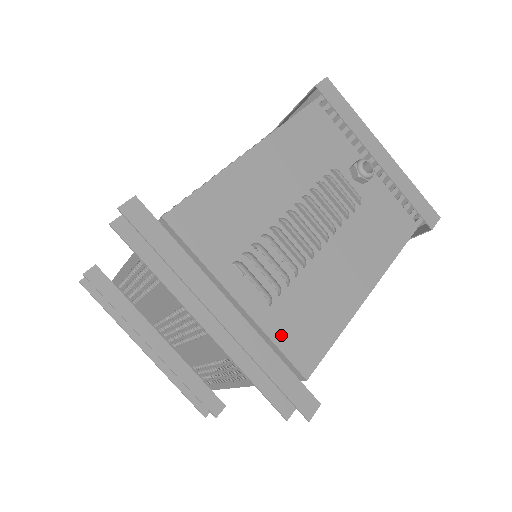
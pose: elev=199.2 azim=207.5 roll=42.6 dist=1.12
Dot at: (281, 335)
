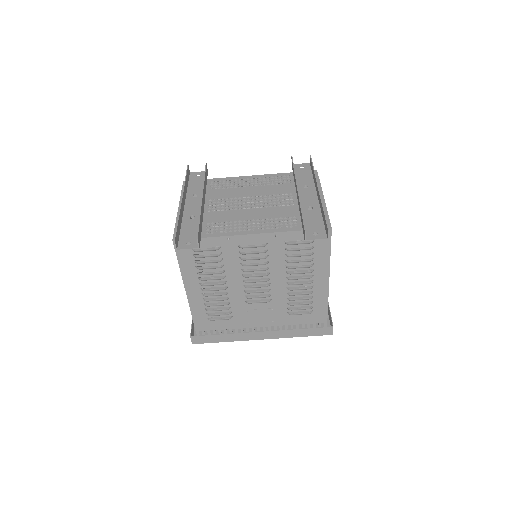
Dot at: occluded
